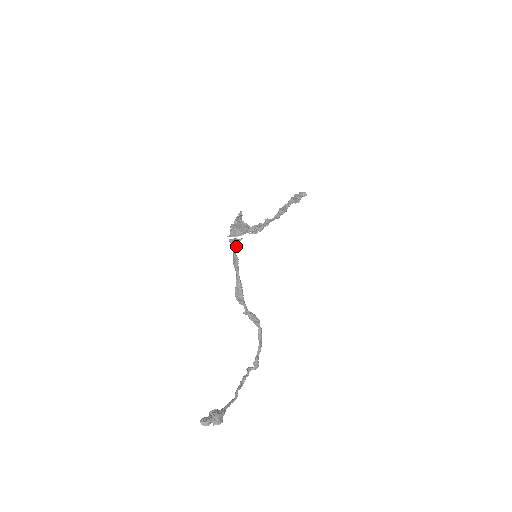
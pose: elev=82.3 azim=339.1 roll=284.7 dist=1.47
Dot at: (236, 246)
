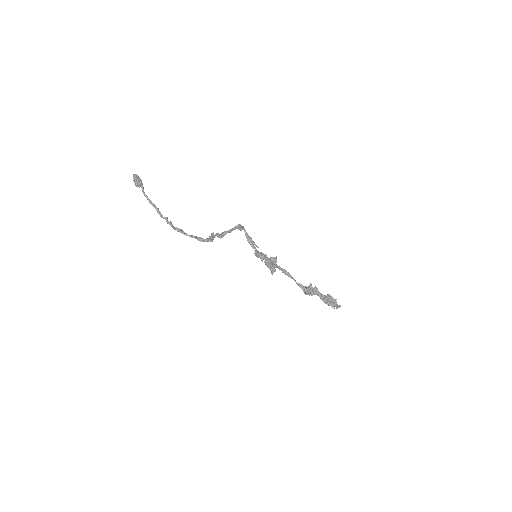
Dot at: (251, 239)
